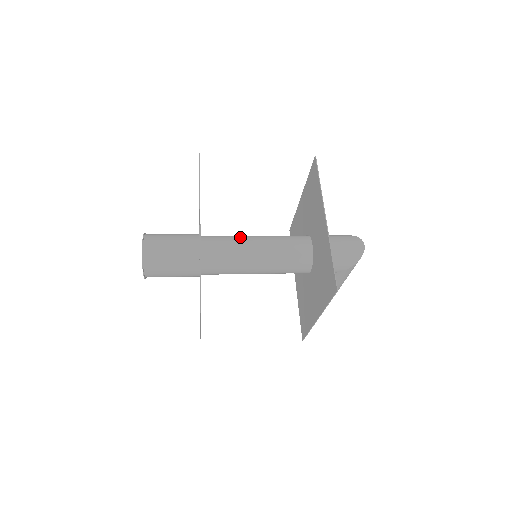
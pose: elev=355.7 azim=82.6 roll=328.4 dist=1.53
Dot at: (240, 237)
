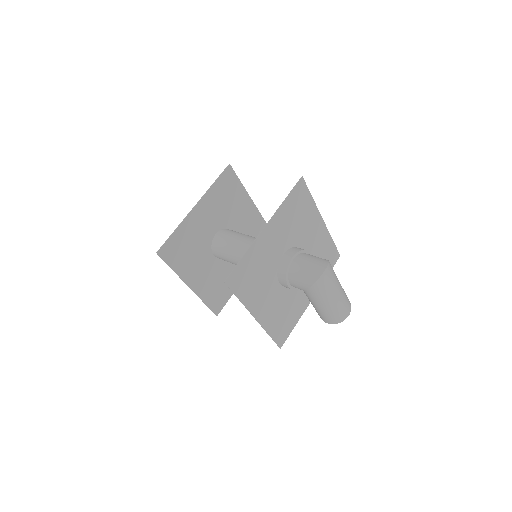
Dot at: (245, 236)
